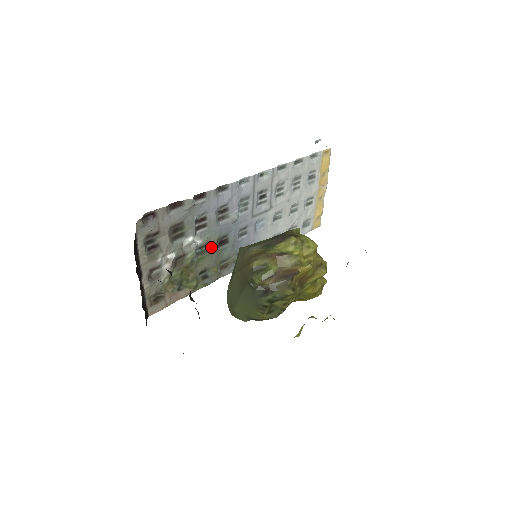
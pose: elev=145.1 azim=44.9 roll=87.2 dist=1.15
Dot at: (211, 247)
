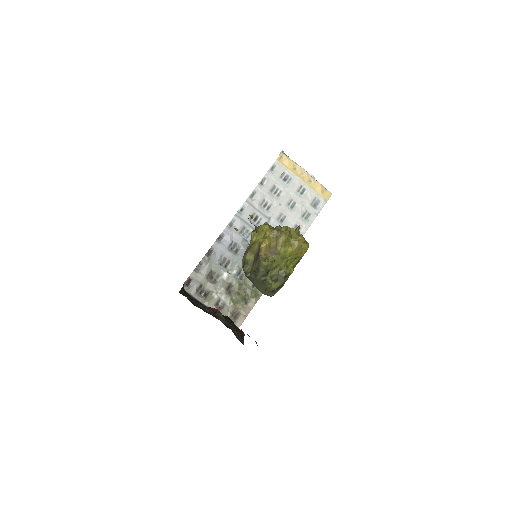
Dot at: occluded
